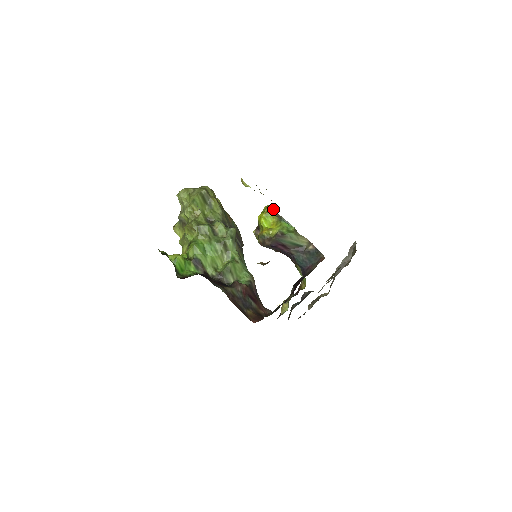
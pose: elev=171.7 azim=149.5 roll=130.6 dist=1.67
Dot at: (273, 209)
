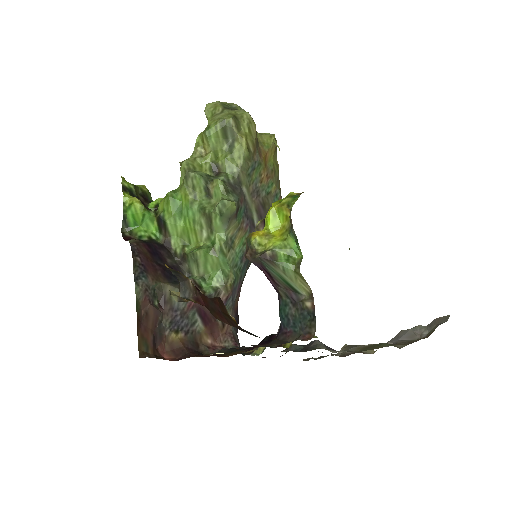
Dot at: (292, 206)
